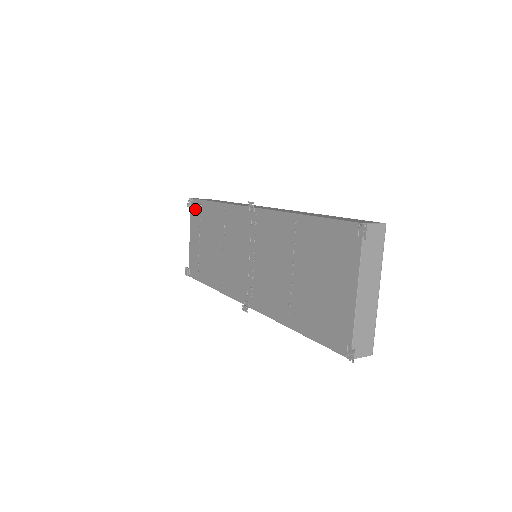
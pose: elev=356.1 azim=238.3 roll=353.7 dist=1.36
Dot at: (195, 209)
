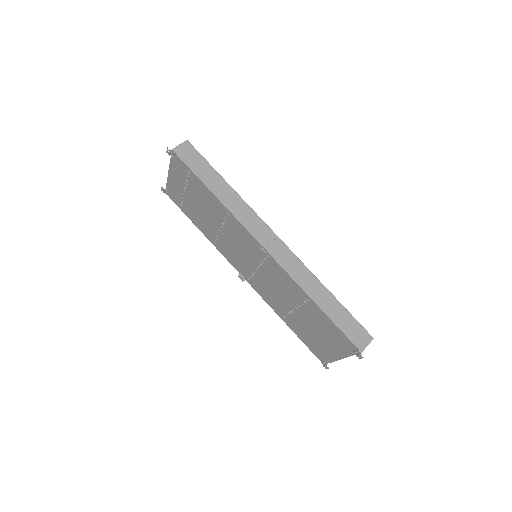
Dot at: (179, 165)
